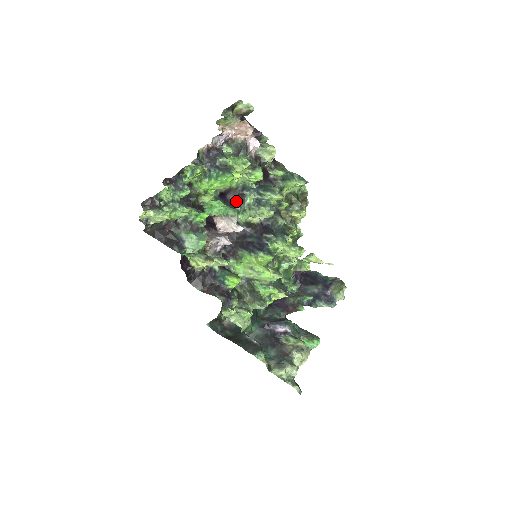
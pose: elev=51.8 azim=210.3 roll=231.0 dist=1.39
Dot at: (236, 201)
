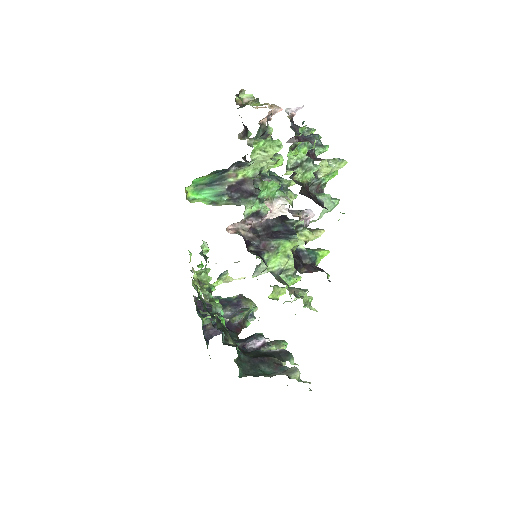
Dot at: (257, 190)
